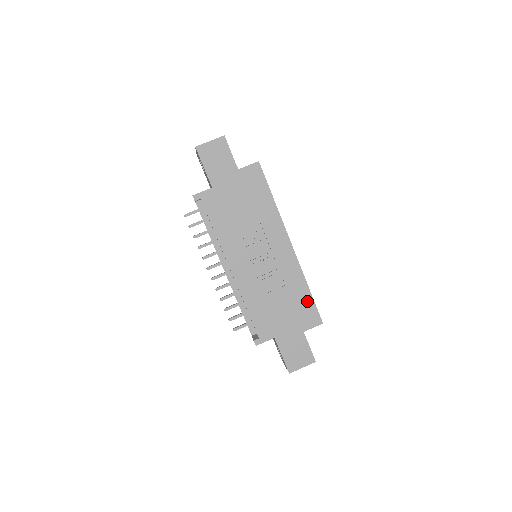
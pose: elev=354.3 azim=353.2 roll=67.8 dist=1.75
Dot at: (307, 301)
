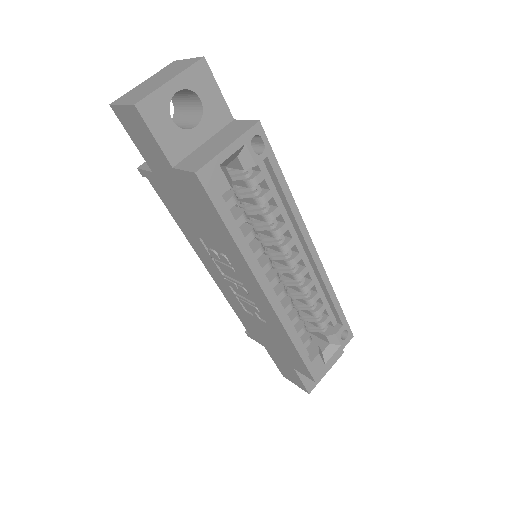
Dot at: (294, 354)
